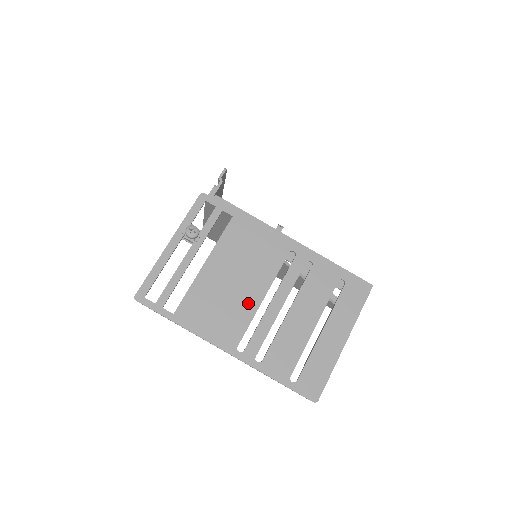
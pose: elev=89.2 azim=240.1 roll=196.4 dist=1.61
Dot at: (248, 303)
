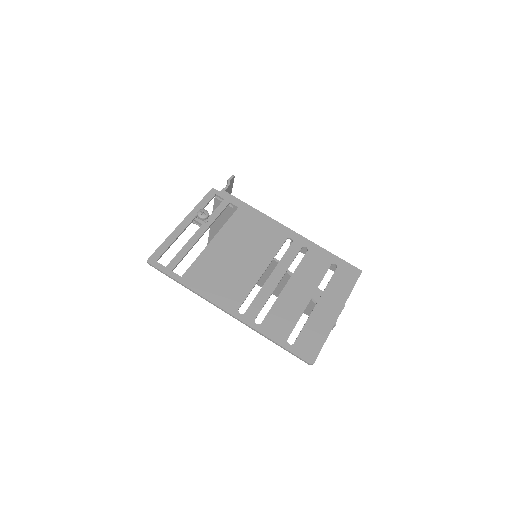
Dot at: (249, 274)
